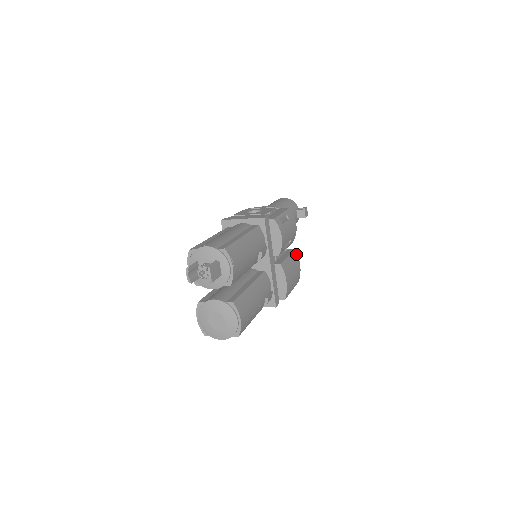
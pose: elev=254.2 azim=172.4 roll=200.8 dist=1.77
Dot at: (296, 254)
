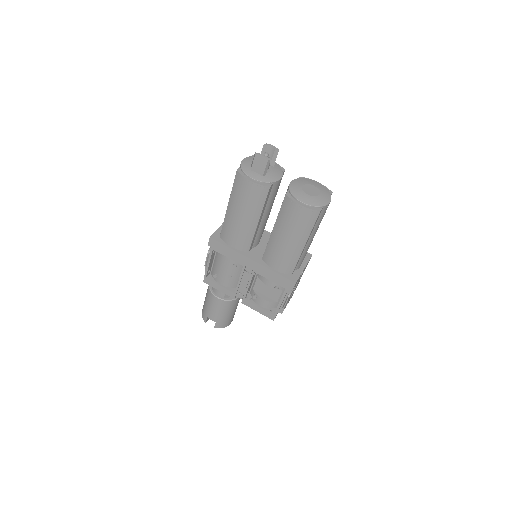
Dot at: occluded
